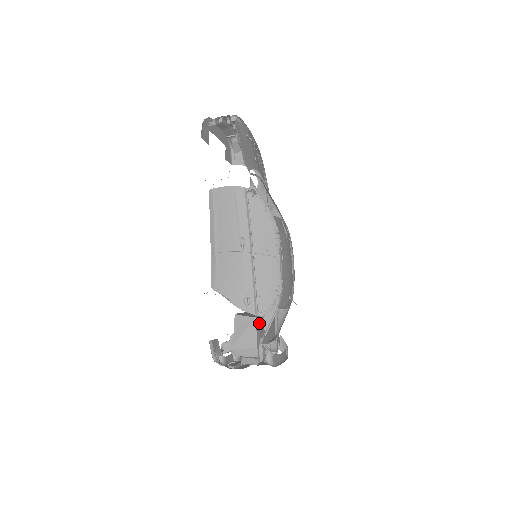
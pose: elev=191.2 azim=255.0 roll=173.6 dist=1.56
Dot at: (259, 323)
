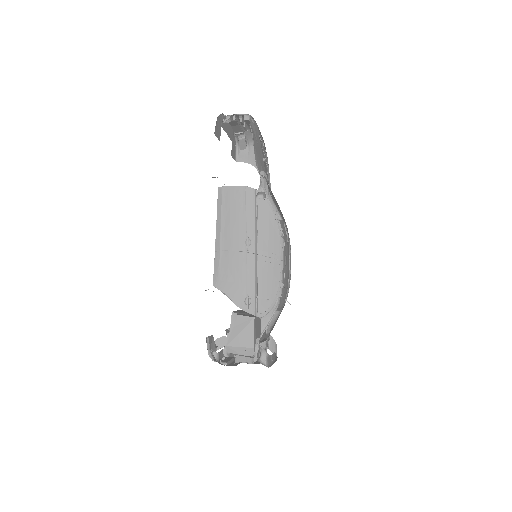
Dot at: (256, 323)
